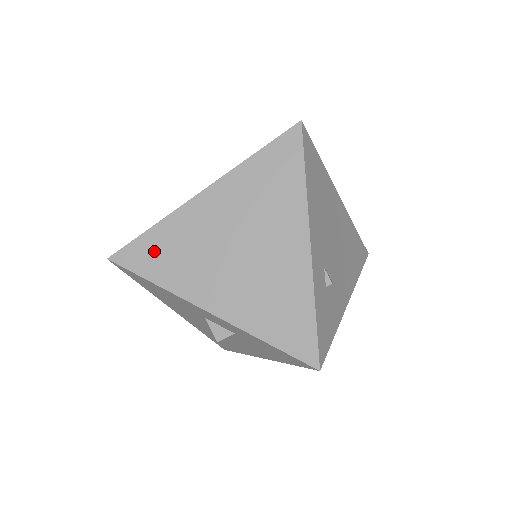
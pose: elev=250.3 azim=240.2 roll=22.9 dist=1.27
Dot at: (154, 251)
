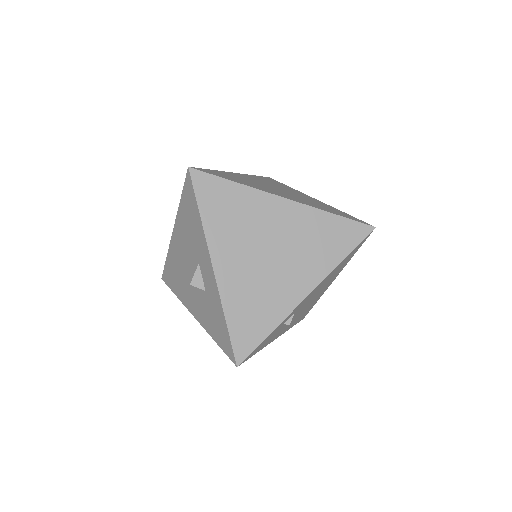
Dot at: (221, 197)
